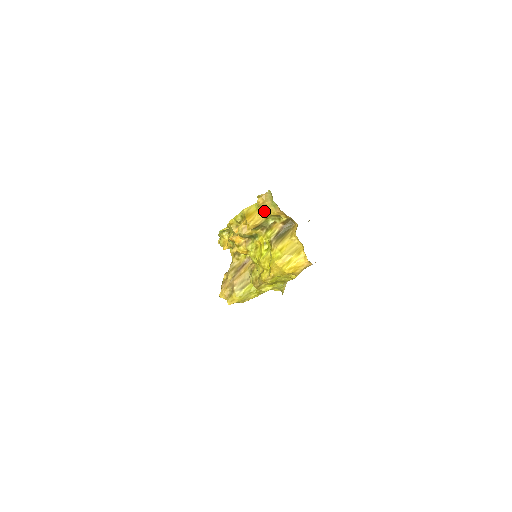
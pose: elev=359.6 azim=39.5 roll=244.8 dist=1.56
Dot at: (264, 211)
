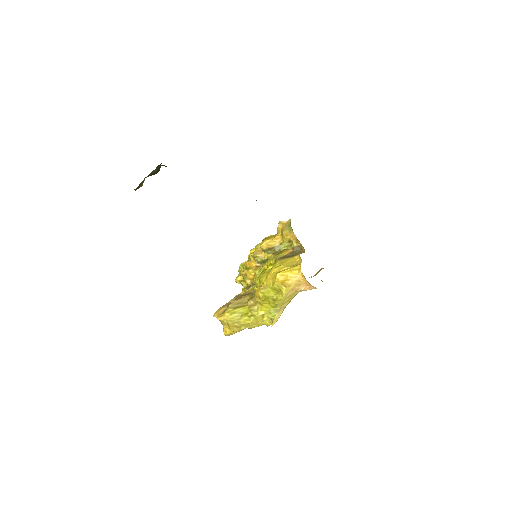
Dot at: (280, 237)
